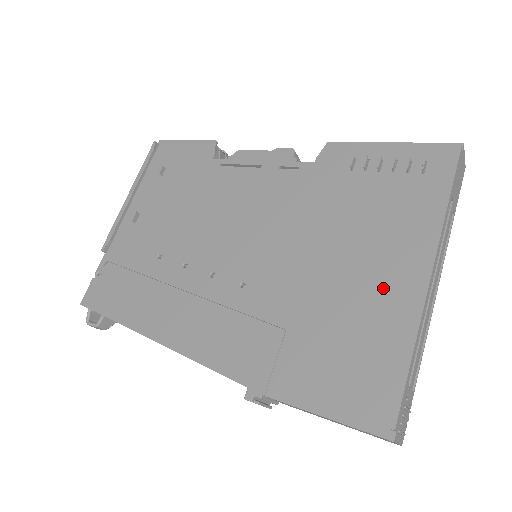
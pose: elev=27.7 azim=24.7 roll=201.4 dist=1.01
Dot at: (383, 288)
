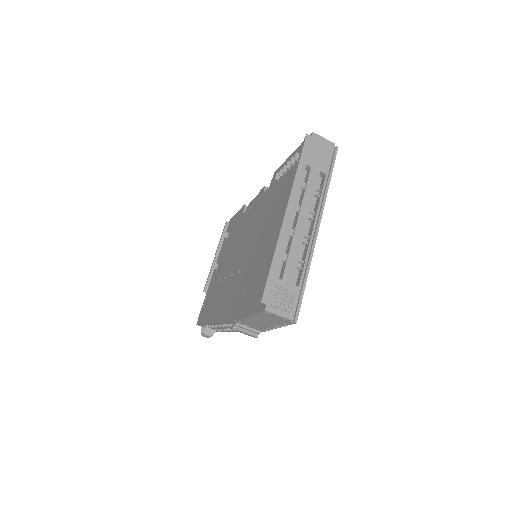
Dot at: (276, 234)
